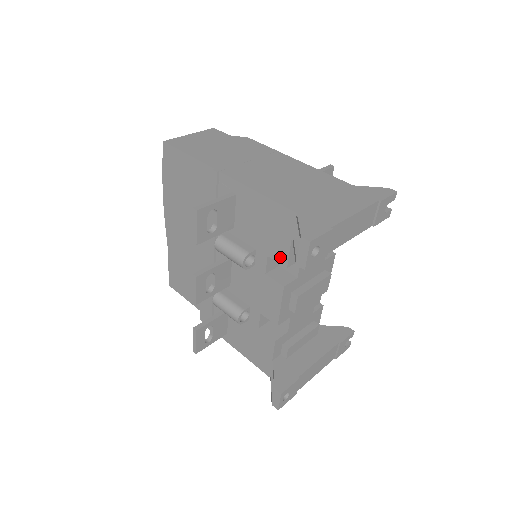
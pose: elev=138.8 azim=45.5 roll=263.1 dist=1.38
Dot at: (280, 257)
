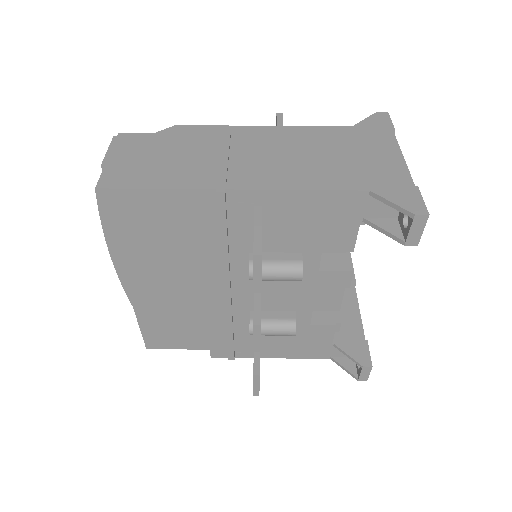
Dot at: (343, 245)
